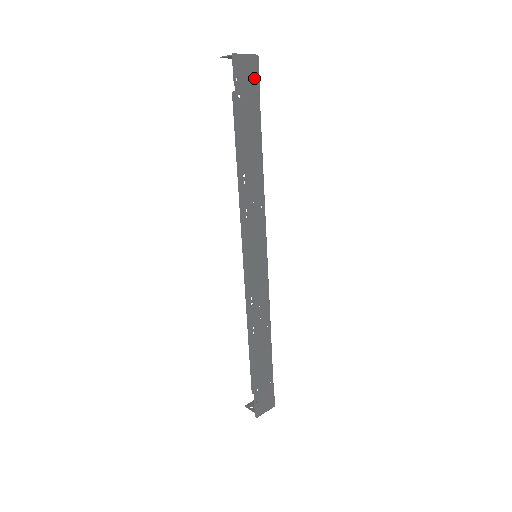
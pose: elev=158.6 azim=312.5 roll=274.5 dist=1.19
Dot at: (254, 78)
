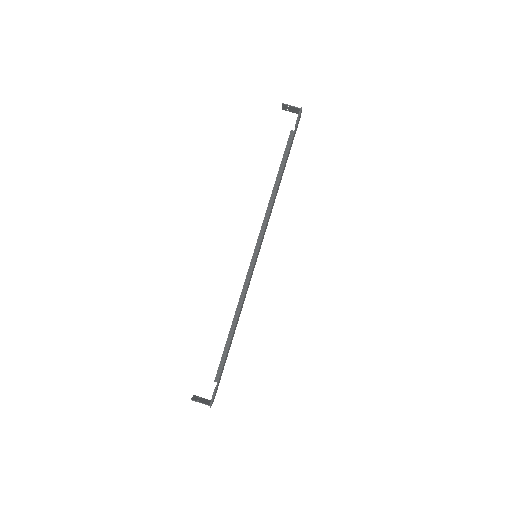
Dot at: (296, 129)
